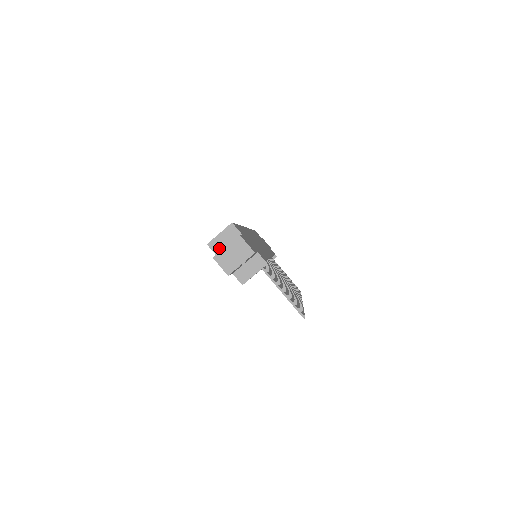
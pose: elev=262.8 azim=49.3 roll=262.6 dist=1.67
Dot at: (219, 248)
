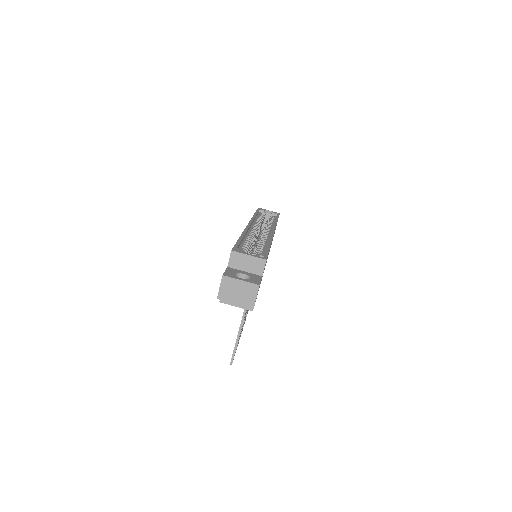
Dot at: (236, 263)
